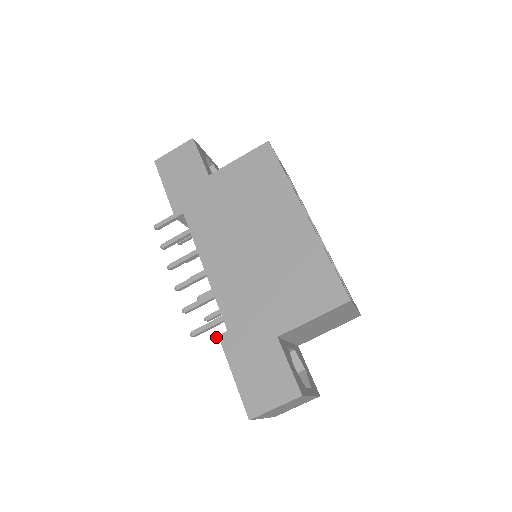
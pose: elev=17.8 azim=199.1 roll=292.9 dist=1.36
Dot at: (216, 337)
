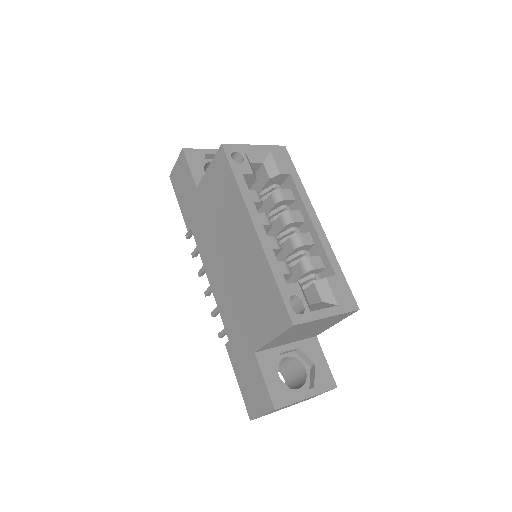
Dot at: occluded
